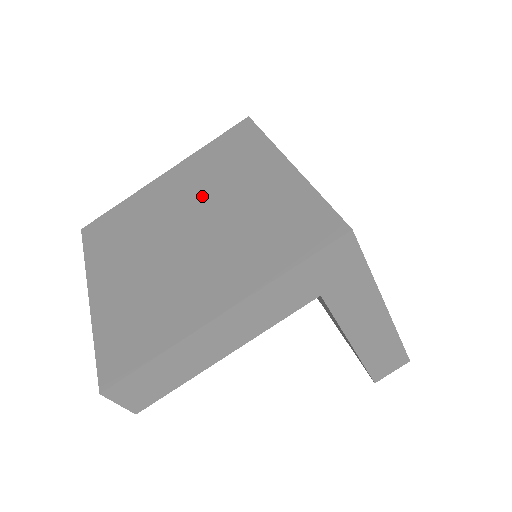
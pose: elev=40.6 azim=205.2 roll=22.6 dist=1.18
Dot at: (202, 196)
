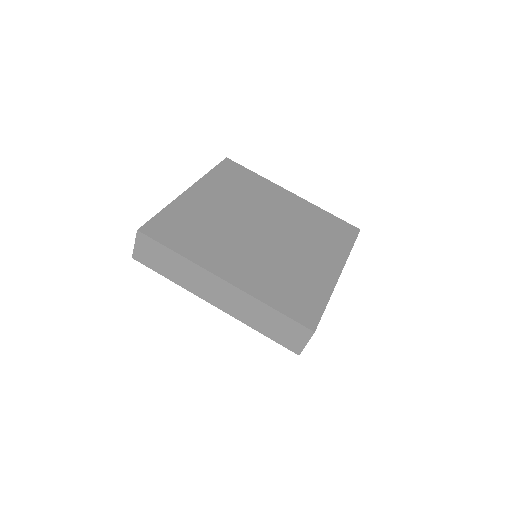
Dot at: (250, 208)
